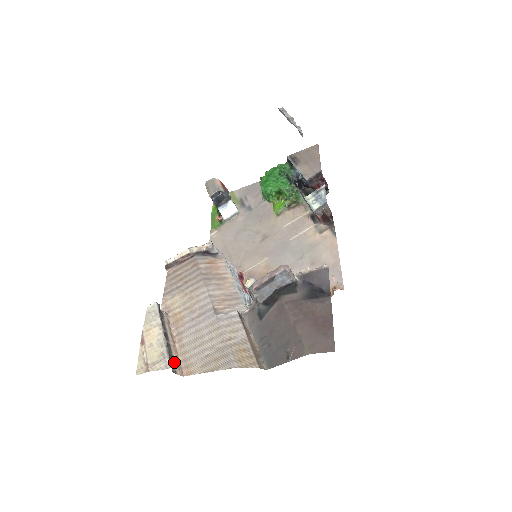
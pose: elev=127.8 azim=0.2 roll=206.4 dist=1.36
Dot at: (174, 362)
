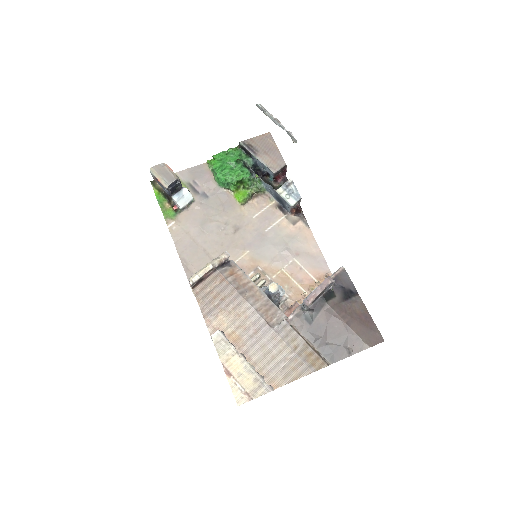
Dot at: occluded
